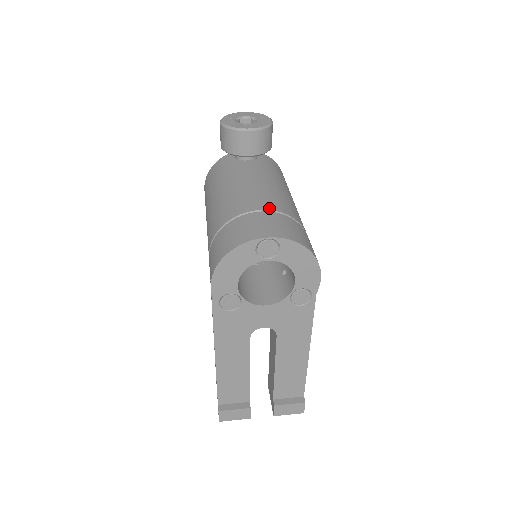
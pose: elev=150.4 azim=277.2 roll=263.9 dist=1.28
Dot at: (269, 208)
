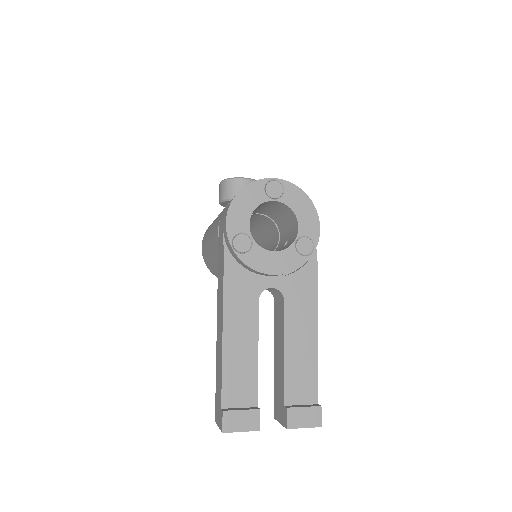
Dot at: occluded
